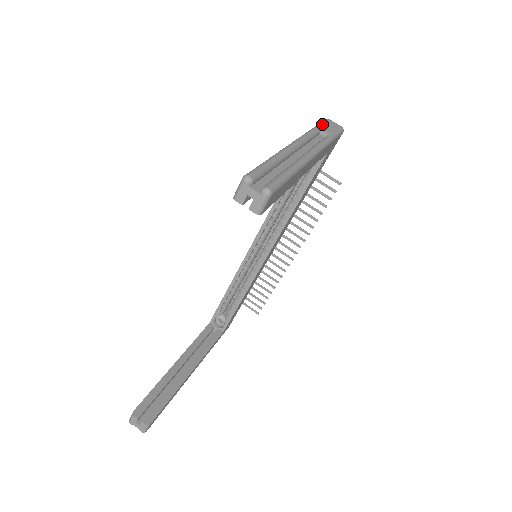
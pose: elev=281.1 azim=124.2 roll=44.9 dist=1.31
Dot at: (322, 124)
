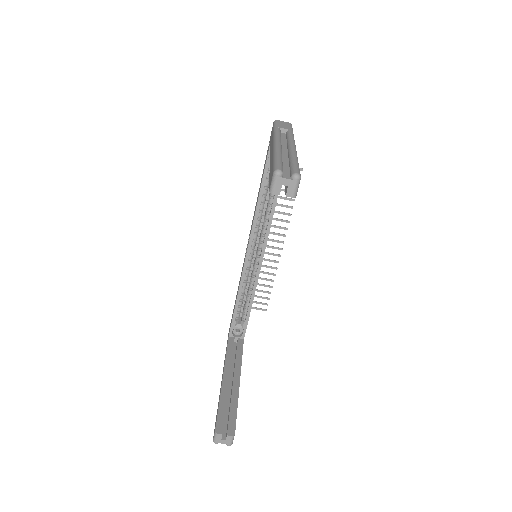
Dot at: (277, 125)
